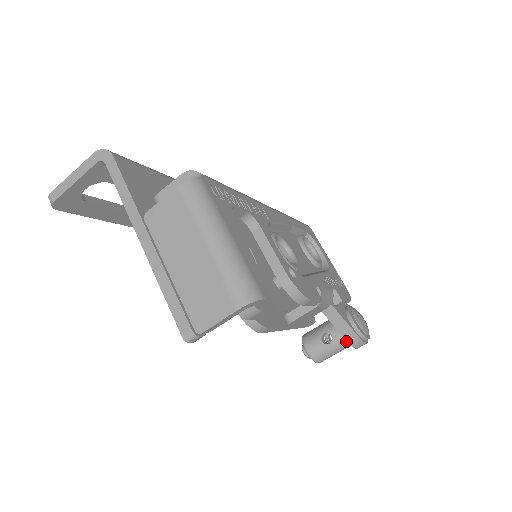
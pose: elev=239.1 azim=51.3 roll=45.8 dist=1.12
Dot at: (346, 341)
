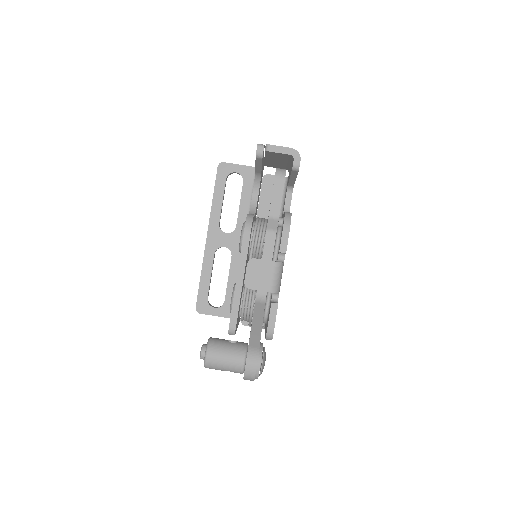
Dot at: (245, 349)
